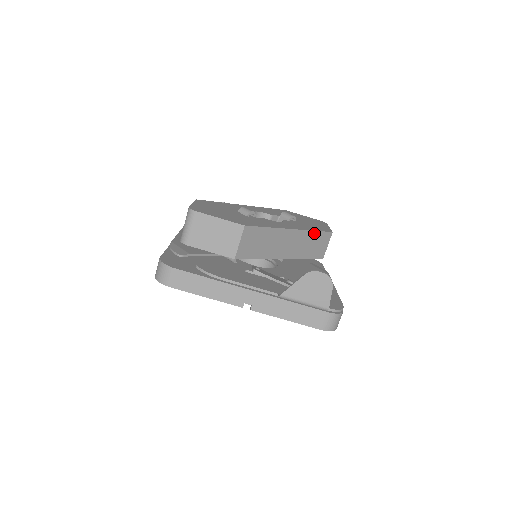
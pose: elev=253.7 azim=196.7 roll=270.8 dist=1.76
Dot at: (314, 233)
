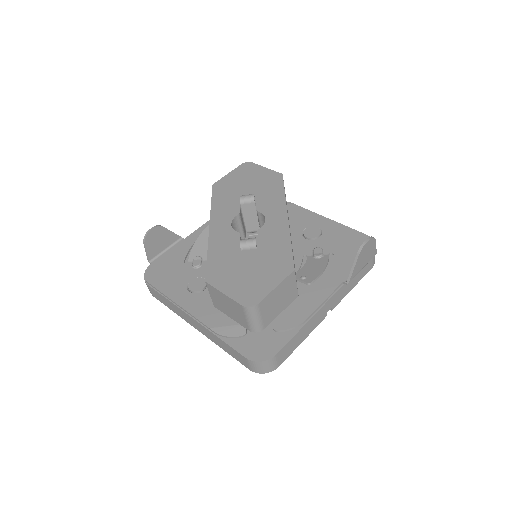
Dot at: occluded
